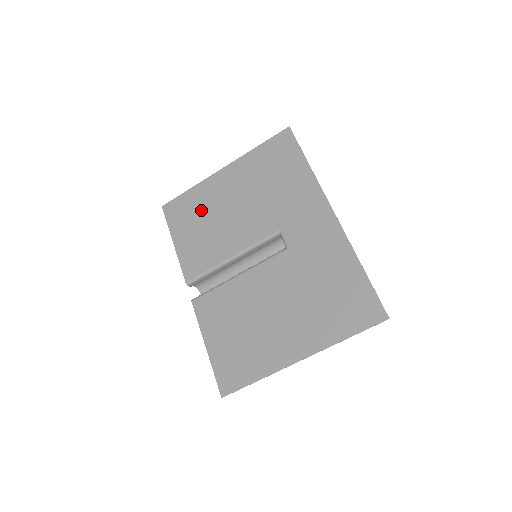
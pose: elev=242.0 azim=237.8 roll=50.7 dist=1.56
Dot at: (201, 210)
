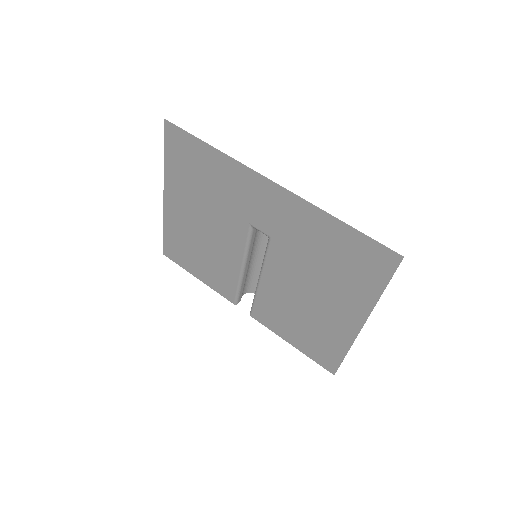
Dot at: (187, 242)
